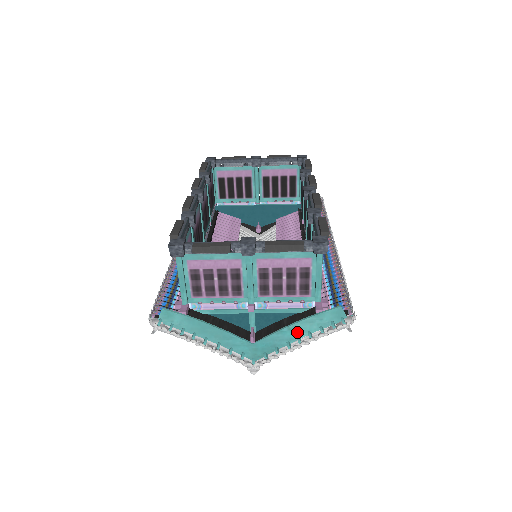
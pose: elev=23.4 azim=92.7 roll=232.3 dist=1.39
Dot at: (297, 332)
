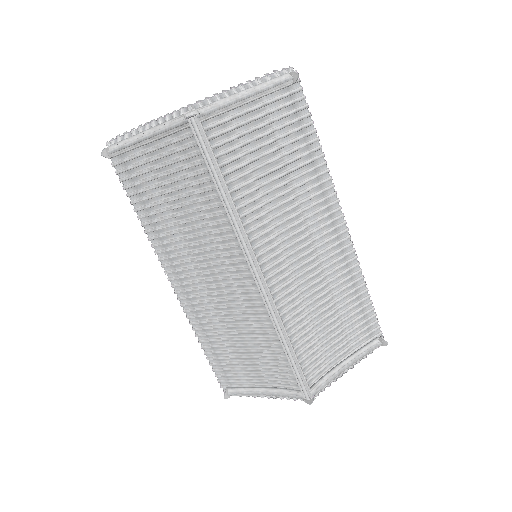
Dot at: occluded
